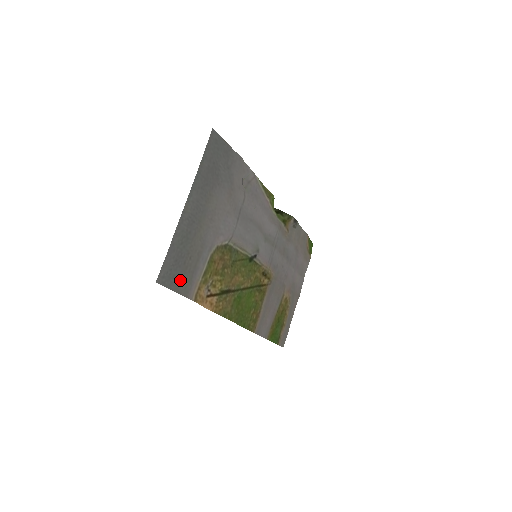
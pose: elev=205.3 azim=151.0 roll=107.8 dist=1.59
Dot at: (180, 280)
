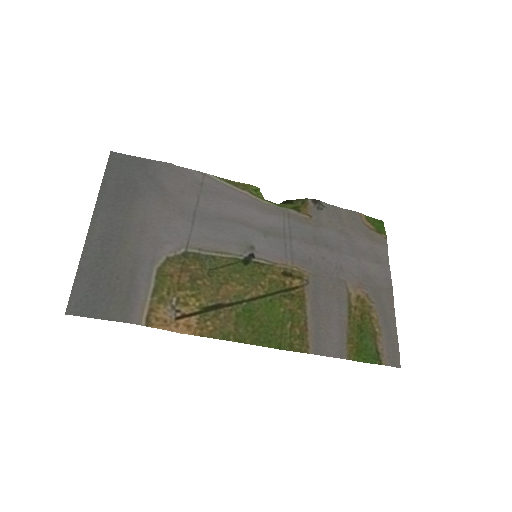
Dot at: (108, 305)
